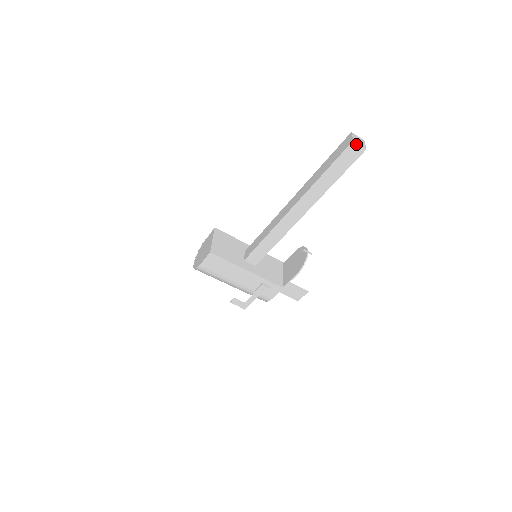
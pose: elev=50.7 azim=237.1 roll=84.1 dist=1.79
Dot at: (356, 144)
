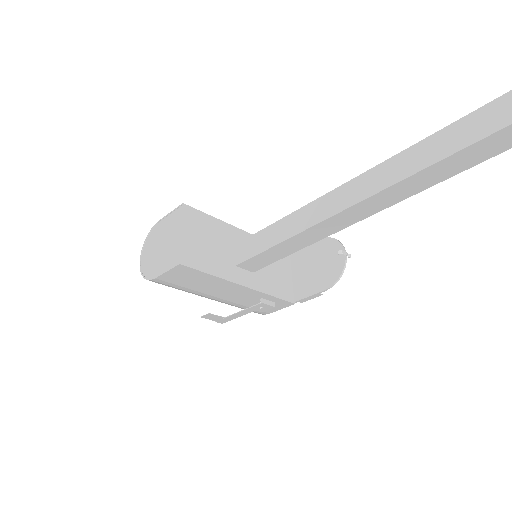
Dot at: out of frame
